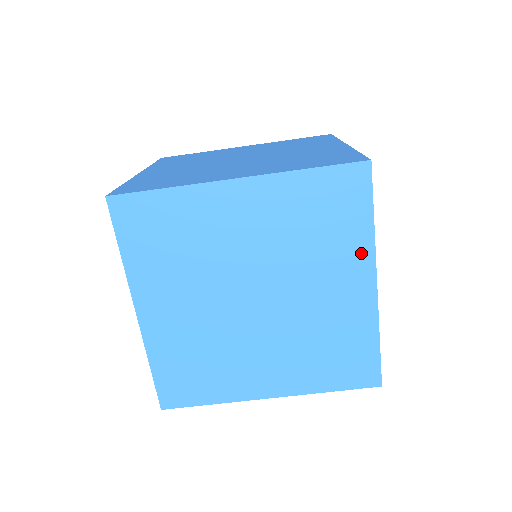
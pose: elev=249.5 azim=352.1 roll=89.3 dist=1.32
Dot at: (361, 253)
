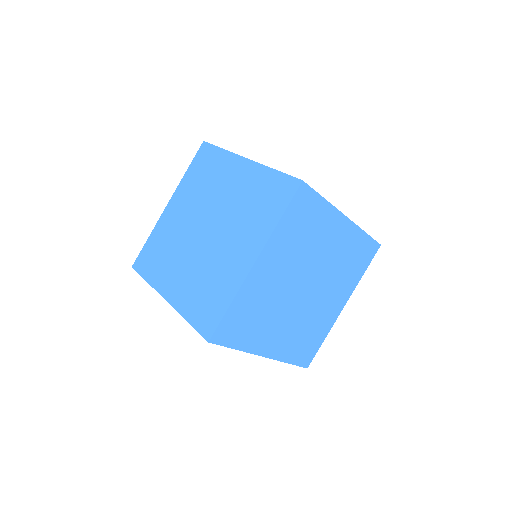
Dot at: (331, 216)
